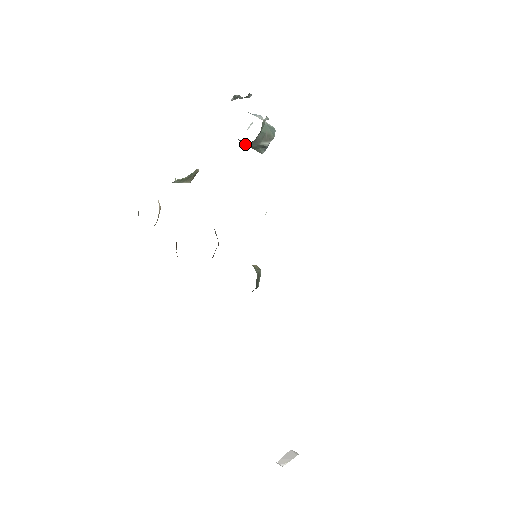
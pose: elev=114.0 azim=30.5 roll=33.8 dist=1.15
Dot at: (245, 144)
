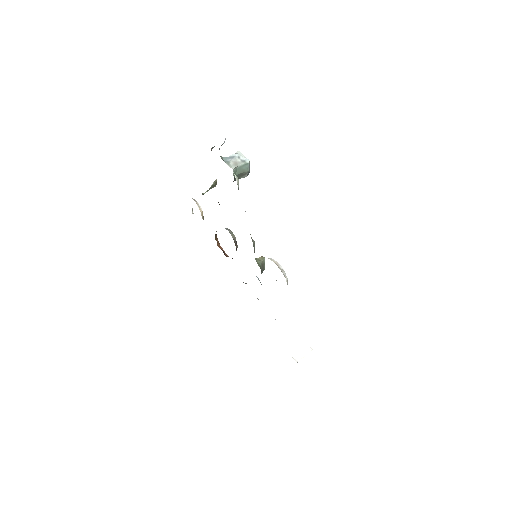
Dot at: occluded
